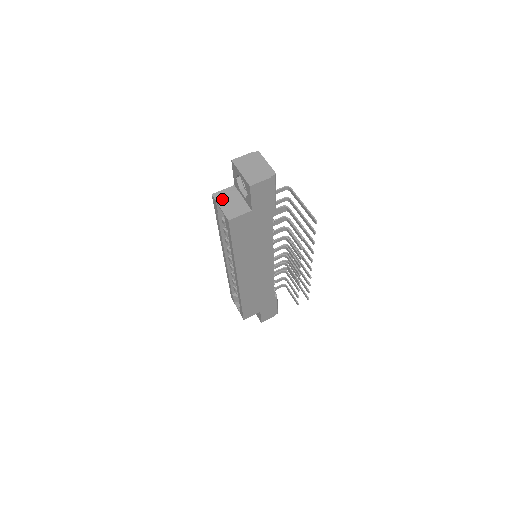
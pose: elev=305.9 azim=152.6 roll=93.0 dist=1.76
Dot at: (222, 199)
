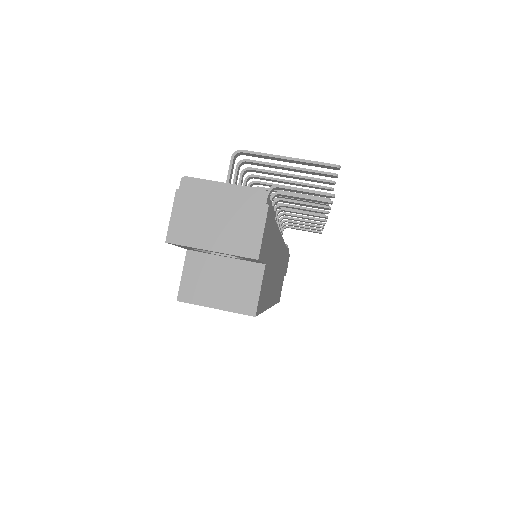
Dot at: (201, 293)
